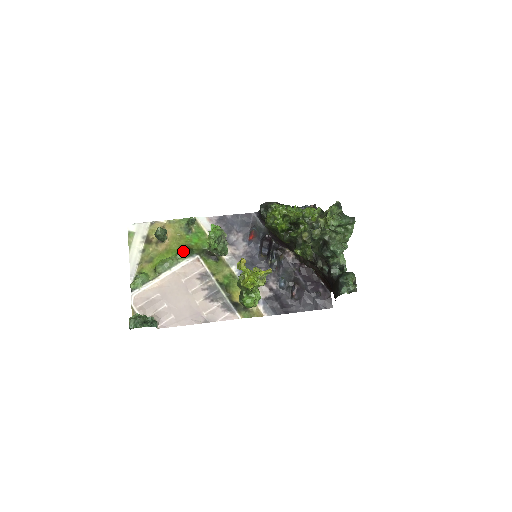
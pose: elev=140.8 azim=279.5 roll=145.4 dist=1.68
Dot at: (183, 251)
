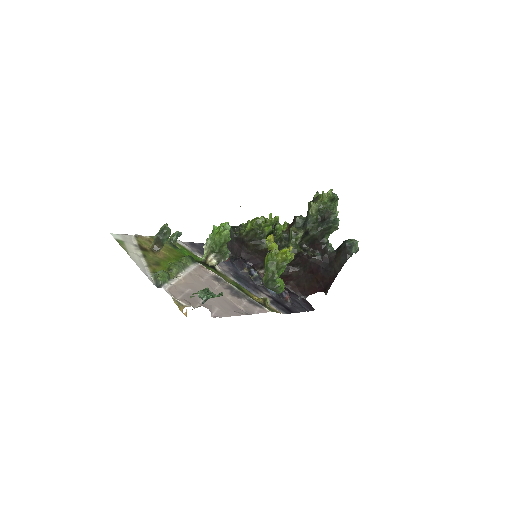
Dot at: (187, 256)
